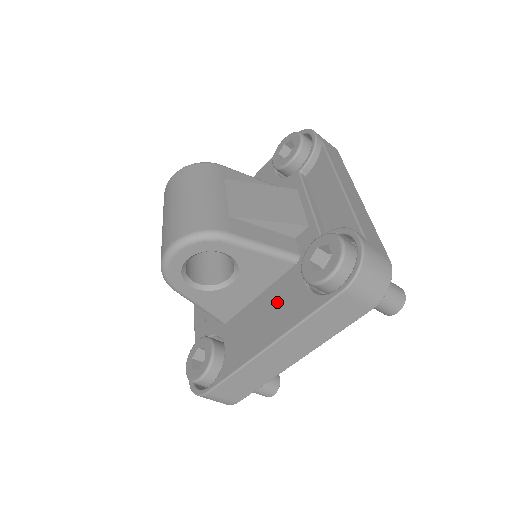
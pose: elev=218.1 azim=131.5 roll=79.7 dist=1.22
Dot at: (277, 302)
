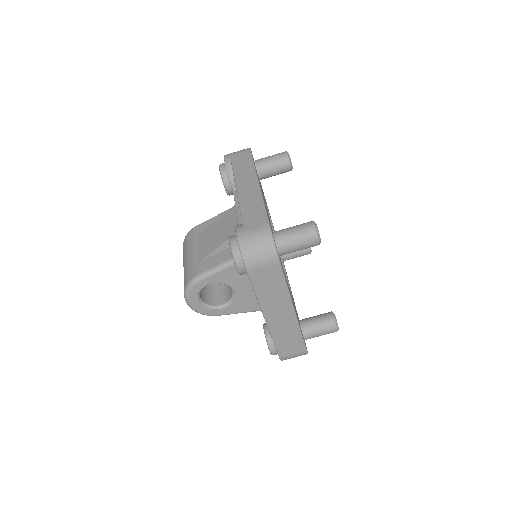
Dot at: occluded
